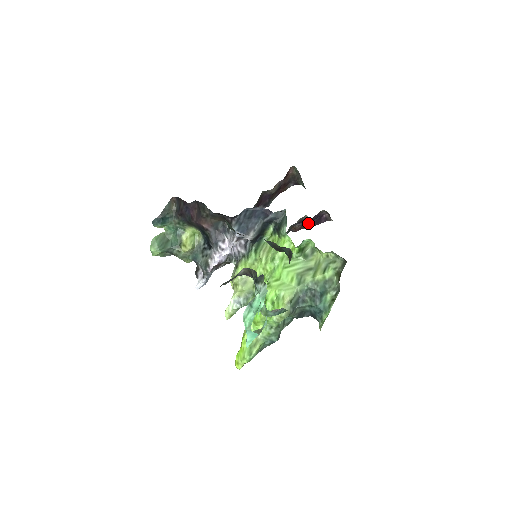
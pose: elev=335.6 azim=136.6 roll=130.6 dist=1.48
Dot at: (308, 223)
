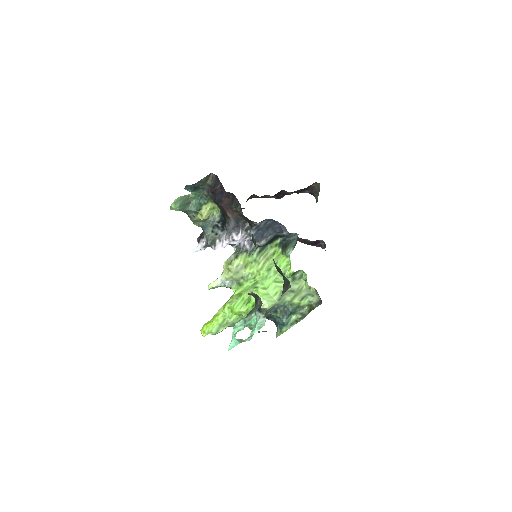
Dot at: (306, 241)
